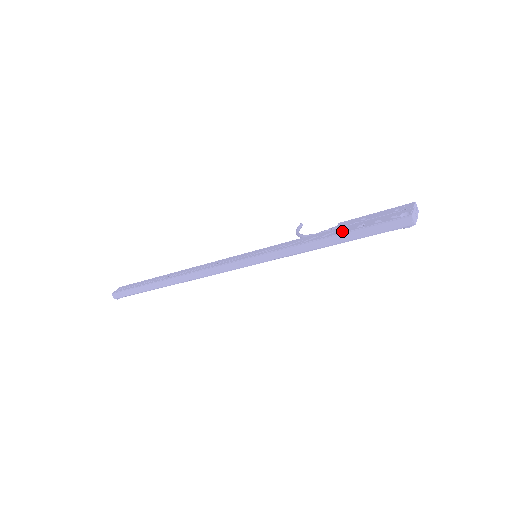
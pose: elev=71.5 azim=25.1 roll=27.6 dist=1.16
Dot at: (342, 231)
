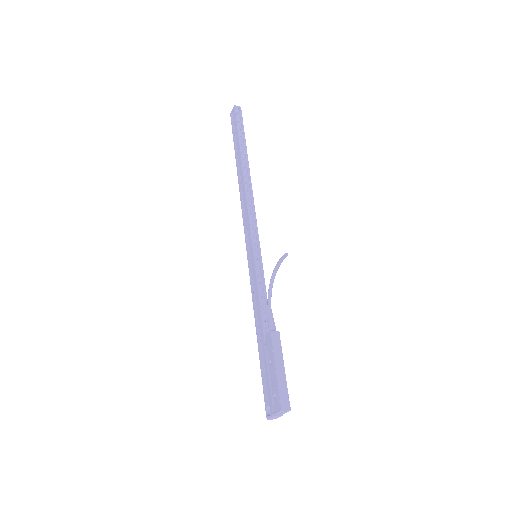
Dot at: (260, 351)
